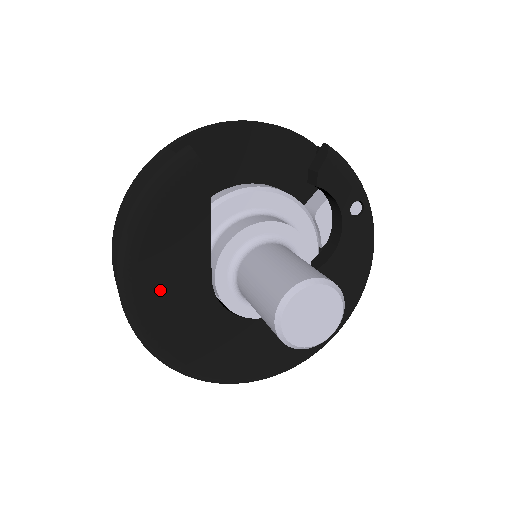
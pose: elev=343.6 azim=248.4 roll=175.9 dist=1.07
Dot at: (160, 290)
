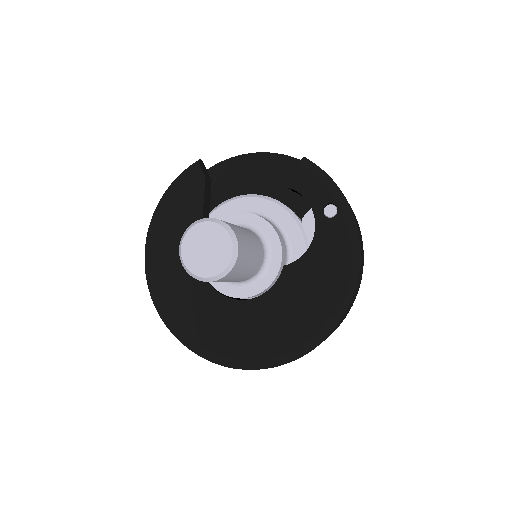
Dot at: (165, 257)
